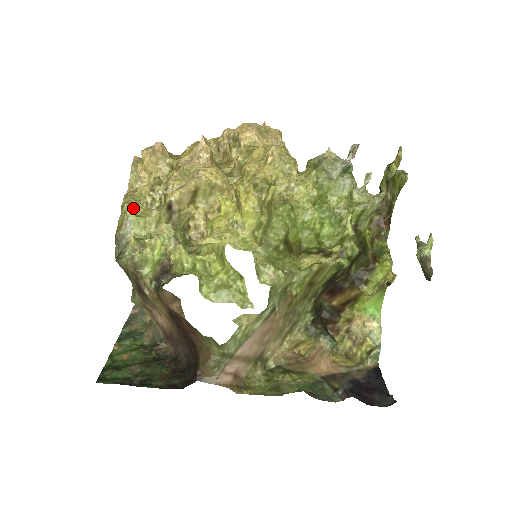
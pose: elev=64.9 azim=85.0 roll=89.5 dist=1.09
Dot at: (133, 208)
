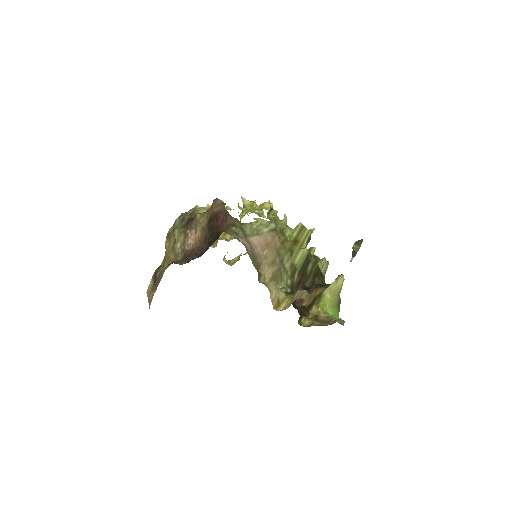
Dot at: occluded
